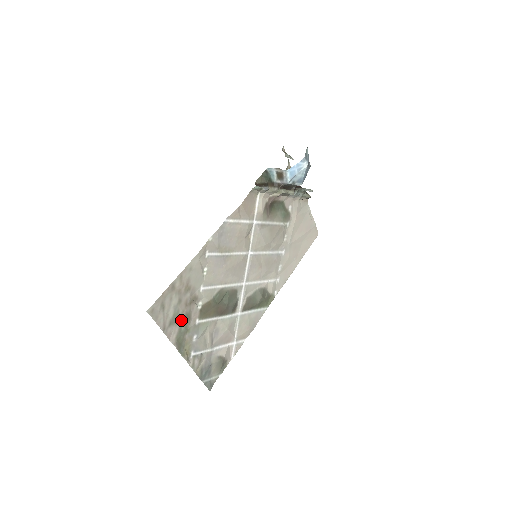
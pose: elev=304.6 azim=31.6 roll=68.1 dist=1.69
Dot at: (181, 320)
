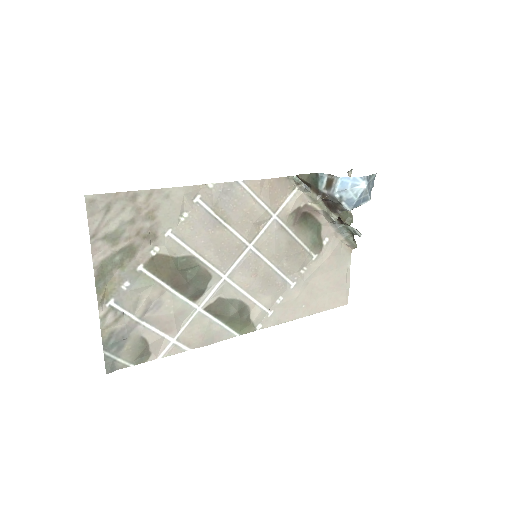
Dot at: (121, 246)
